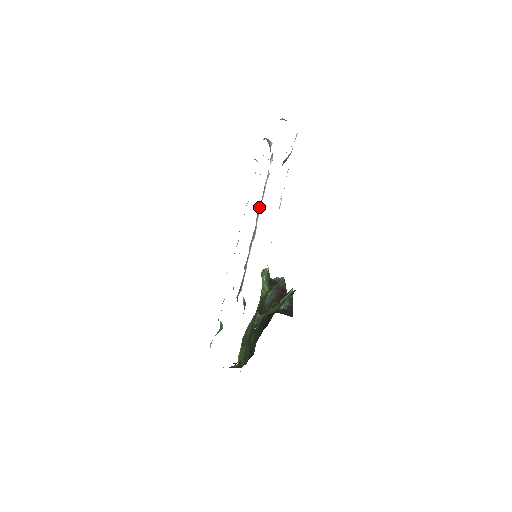
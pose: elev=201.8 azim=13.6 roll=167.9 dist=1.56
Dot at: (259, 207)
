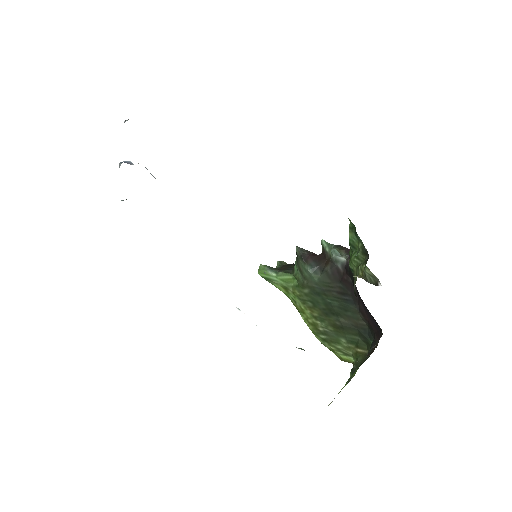
Dot at: occluded
